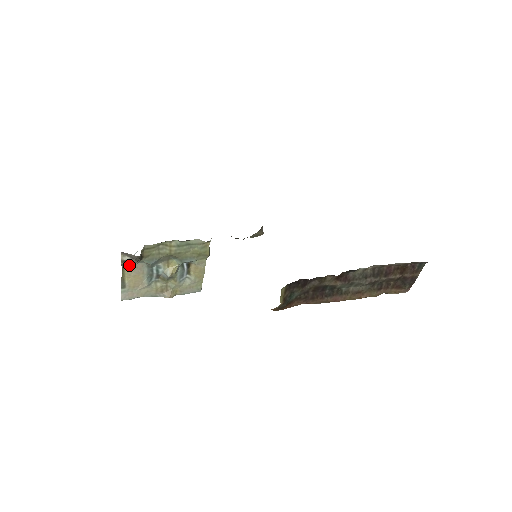
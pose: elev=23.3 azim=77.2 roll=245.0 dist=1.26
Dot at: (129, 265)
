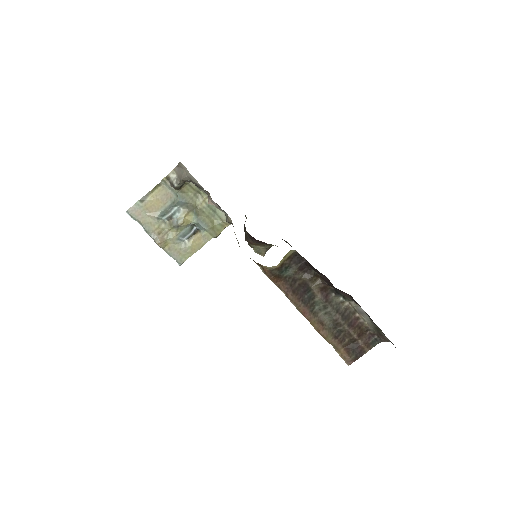
Dot at: (165, 187)
